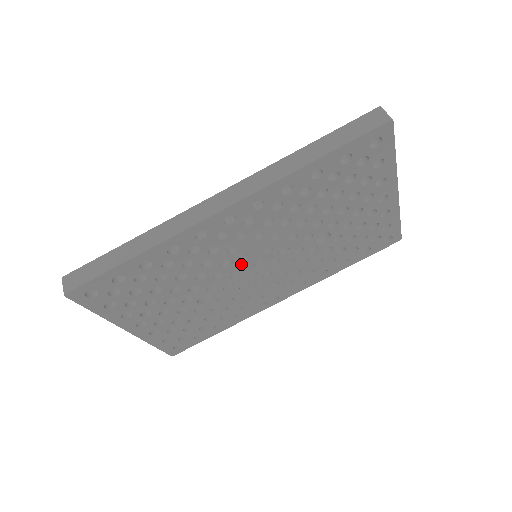
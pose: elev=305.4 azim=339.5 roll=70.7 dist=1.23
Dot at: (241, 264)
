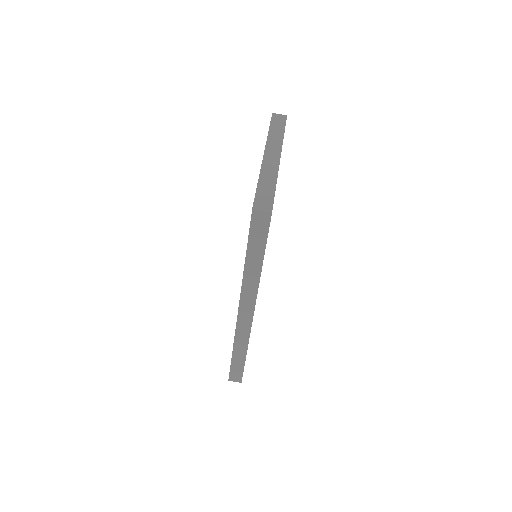
Dot at: occluded
